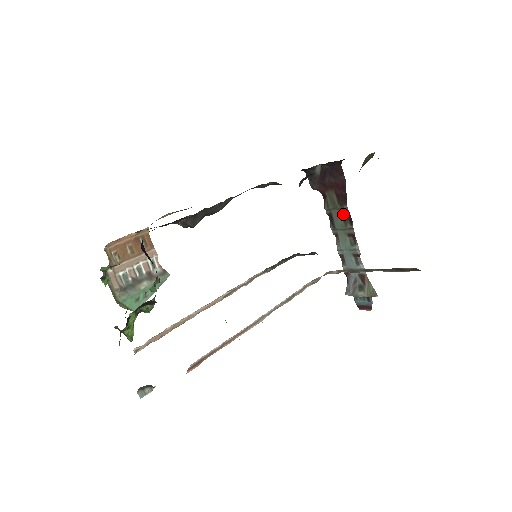
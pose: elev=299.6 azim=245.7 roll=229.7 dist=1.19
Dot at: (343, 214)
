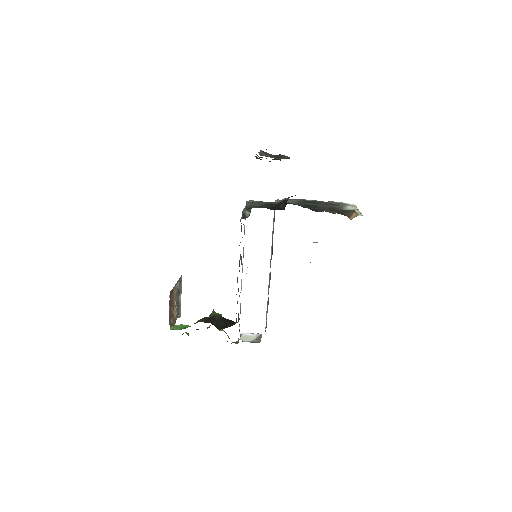
Dot at: occluded
